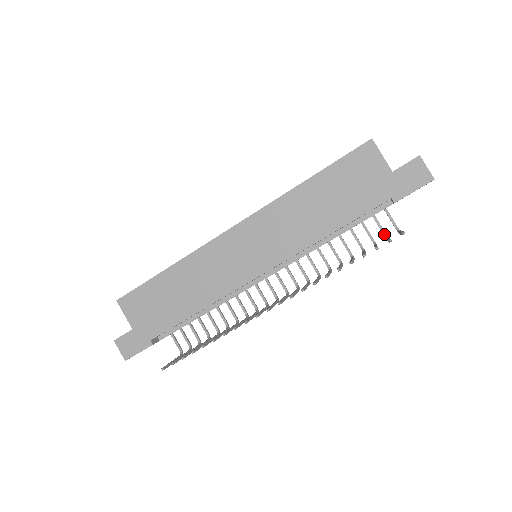
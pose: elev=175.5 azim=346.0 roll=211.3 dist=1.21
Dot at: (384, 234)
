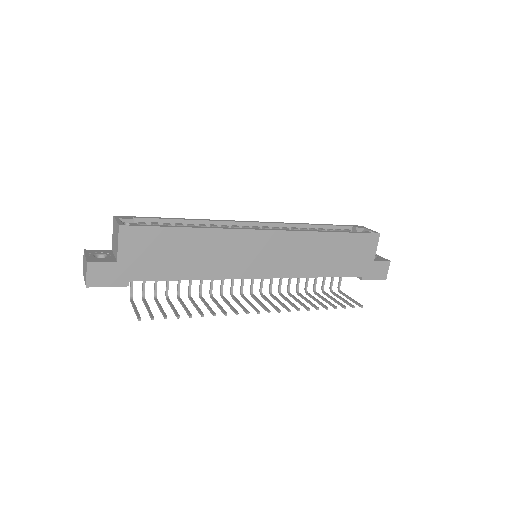
Dot at: (331, 287)
